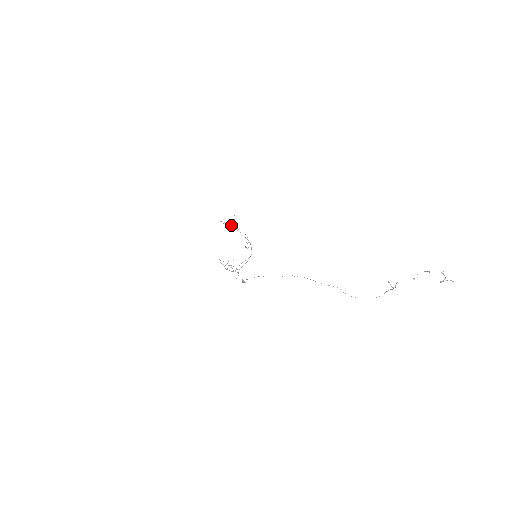
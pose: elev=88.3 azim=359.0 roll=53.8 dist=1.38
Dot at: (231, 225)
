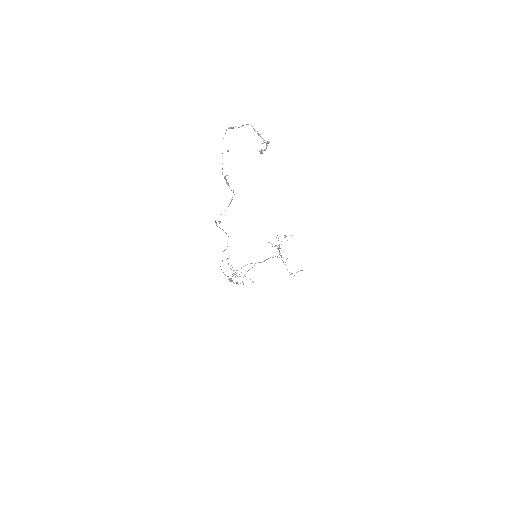
Dot at: (275, 245)
